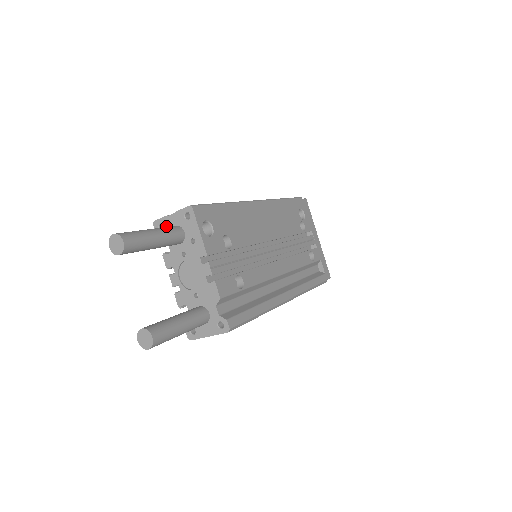
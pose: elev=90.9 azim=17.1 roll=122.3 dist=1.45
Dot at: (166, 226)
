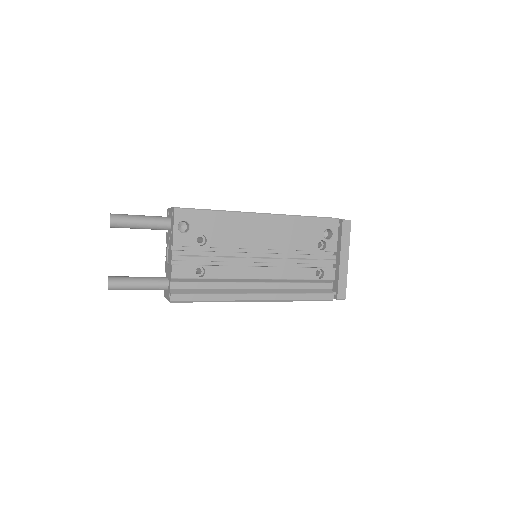
Dot at: (169, 214)
